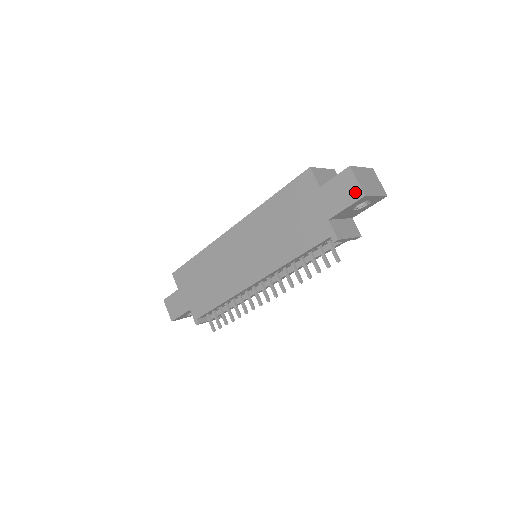
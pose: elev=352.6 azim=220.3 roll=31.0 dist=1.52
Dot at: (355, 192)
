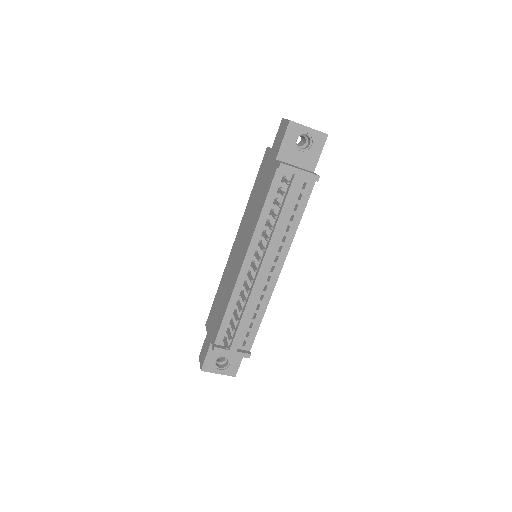
Dot at: (285, 126)
